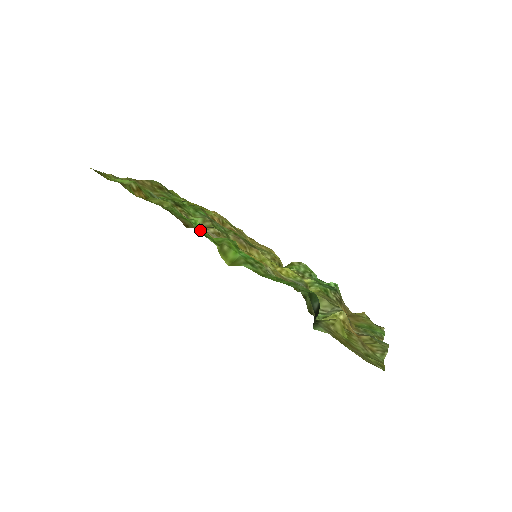
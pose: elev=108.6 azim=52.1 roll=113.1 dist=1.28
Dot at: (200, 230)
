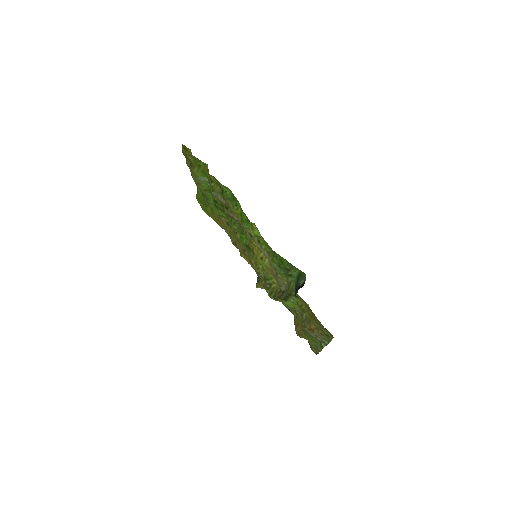
Dot at: occluded
